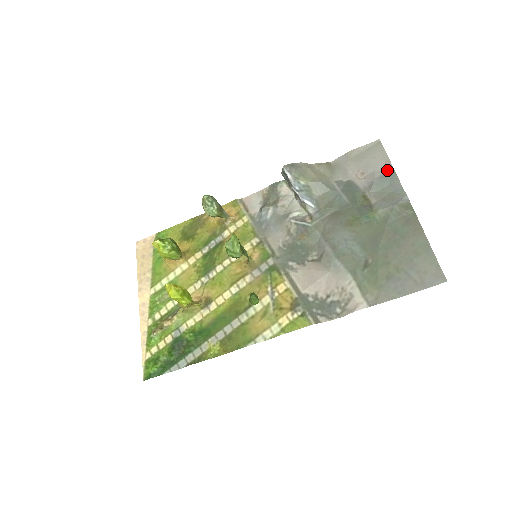
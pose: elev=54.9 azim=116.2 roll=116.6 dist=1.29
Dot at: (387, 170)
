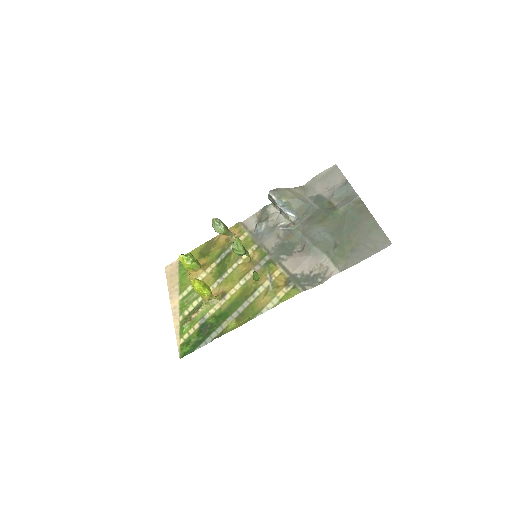
Dot at: (343, 183)
